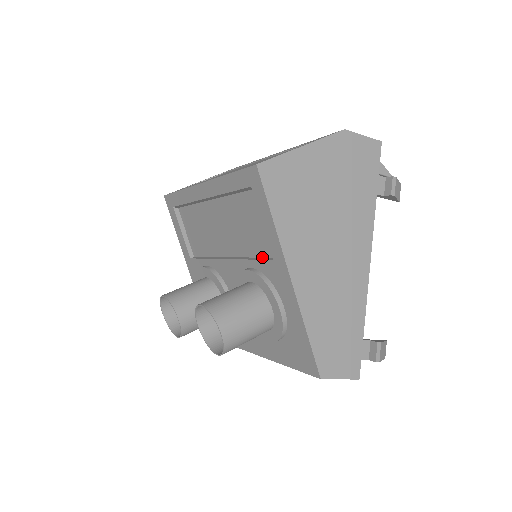
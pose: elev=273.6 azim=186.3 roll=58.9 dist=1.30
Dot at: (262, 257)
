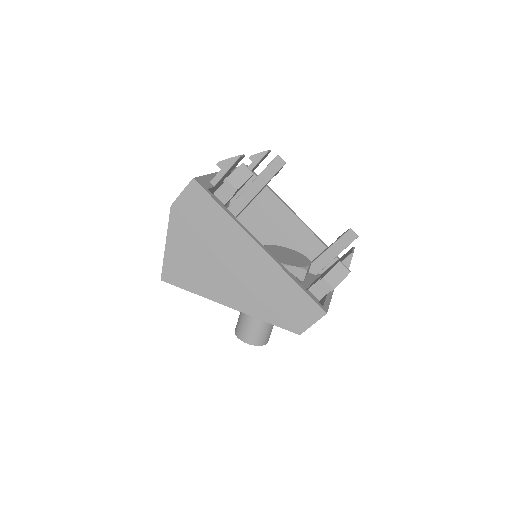
Dot at: occluded
